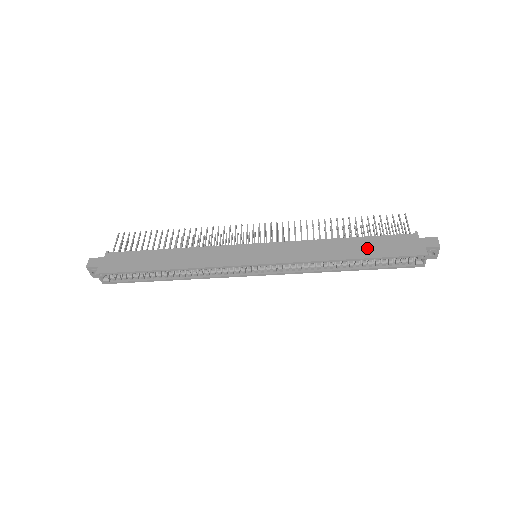
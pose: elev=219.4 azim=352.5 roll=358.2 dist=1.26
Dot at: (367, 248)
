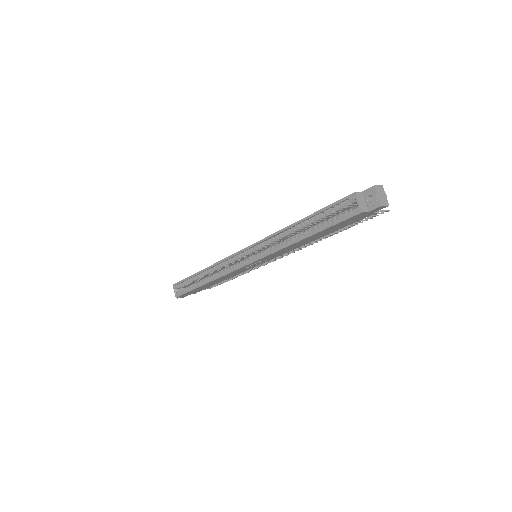
Dot at: occluded
